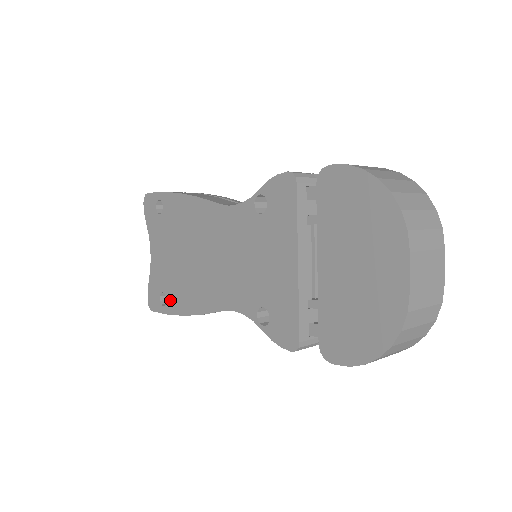
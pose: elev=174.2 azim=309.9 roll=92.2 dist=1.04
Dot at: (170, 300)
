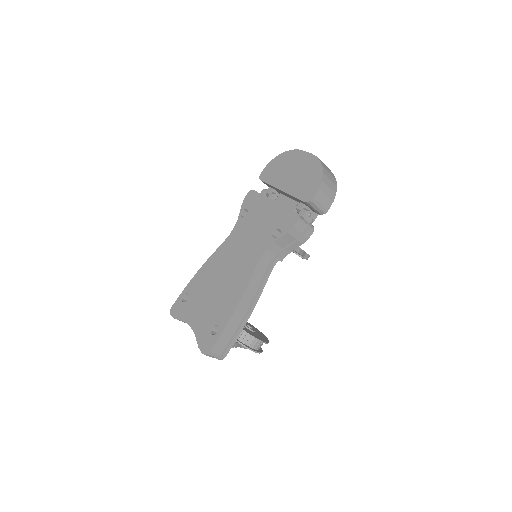
Dot at: (220, 320)
